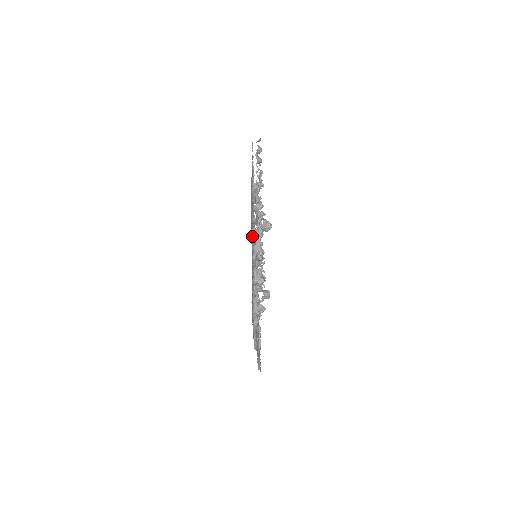
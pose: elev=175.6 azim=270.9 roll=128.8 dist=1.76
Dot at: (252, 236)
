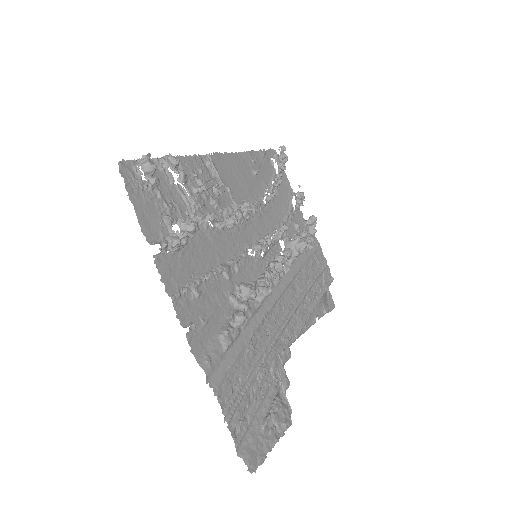
Dot at: (213, 189)
